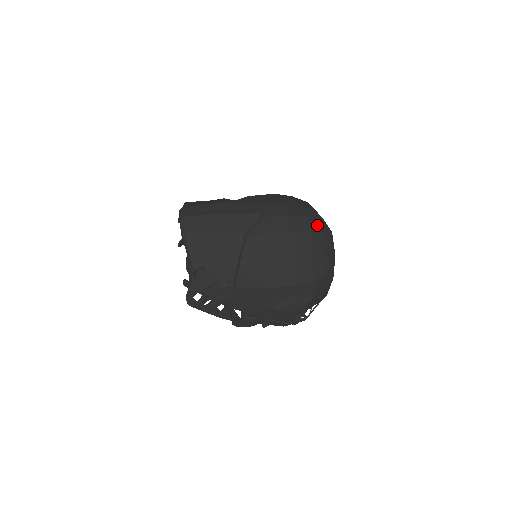
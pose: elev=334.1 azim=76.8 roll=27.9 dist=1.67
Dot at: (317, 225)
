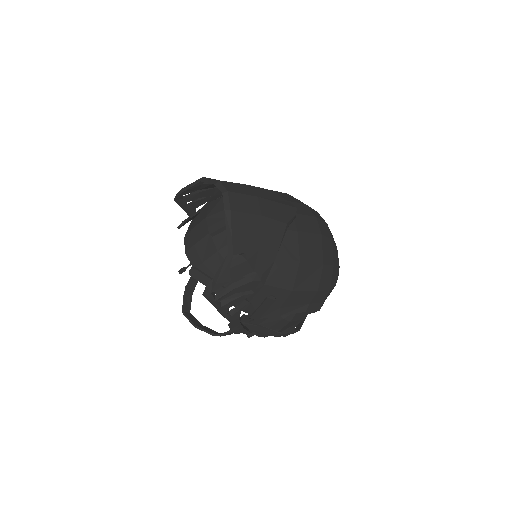
Dot at: (331, 234)
